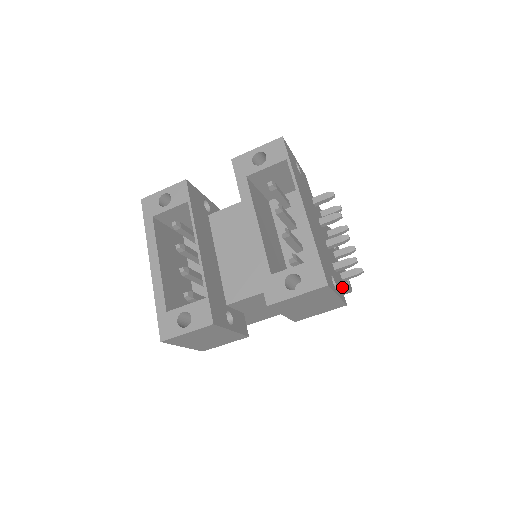
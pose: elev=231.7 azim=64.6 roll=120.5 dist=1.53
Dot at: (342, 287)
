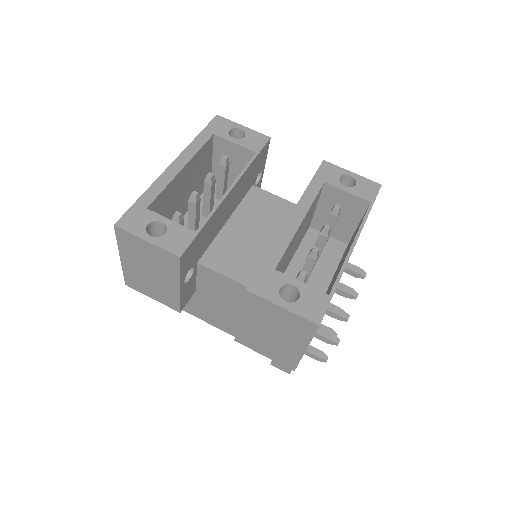
Dot at: occluded
